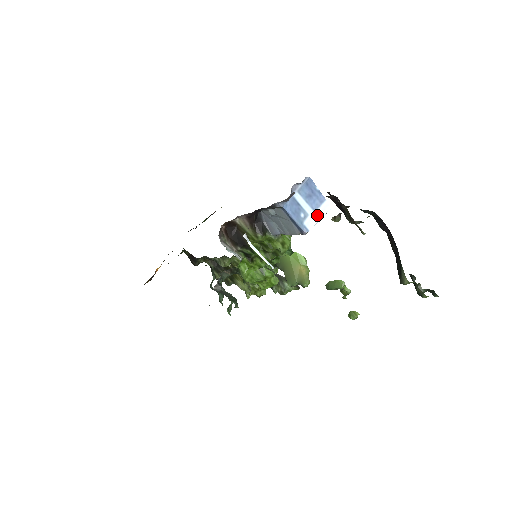
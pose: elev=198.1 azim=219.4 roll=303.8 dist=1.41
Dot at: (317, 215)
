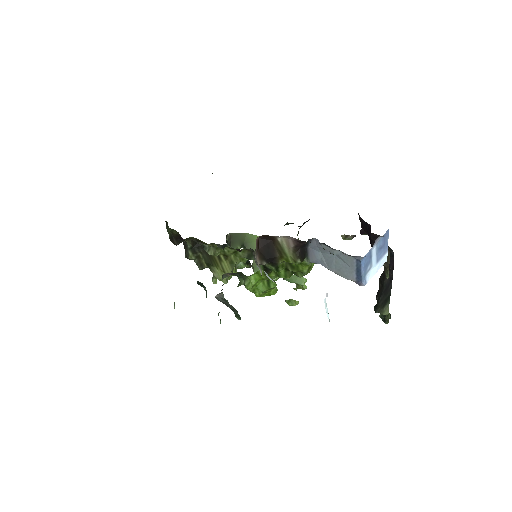
Dot at: (377, 267)
